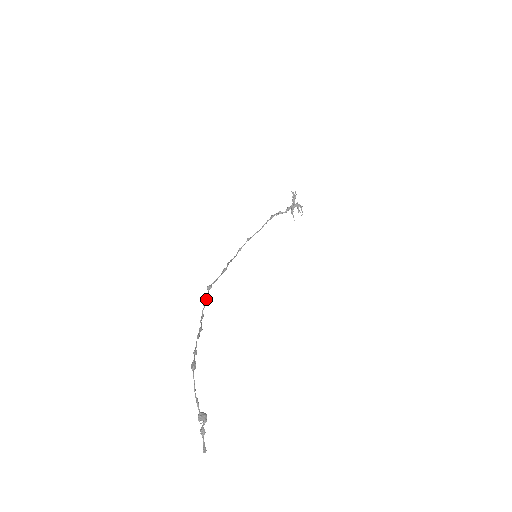
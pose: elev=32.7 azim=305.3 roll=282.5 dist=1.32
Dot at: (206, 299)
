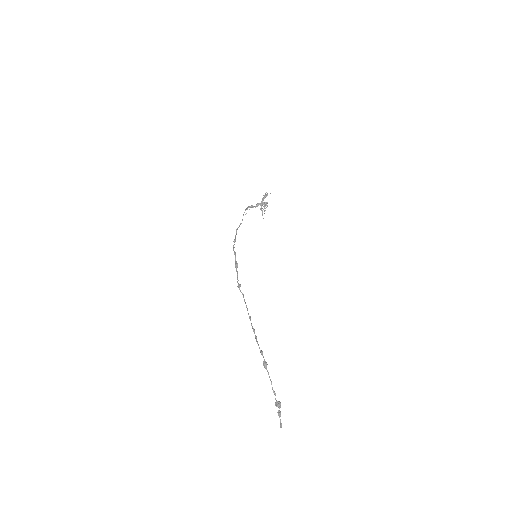
Dot at: (244, 300)
